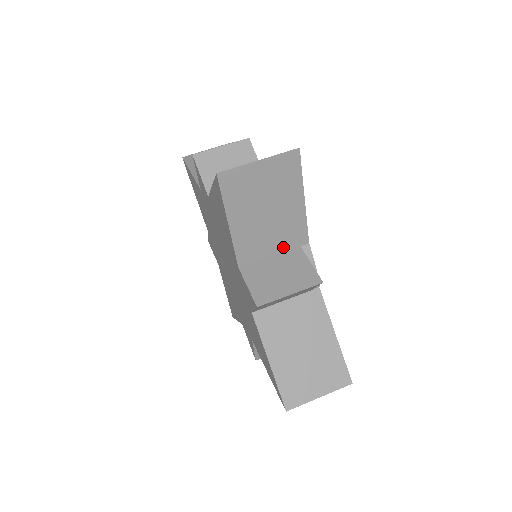
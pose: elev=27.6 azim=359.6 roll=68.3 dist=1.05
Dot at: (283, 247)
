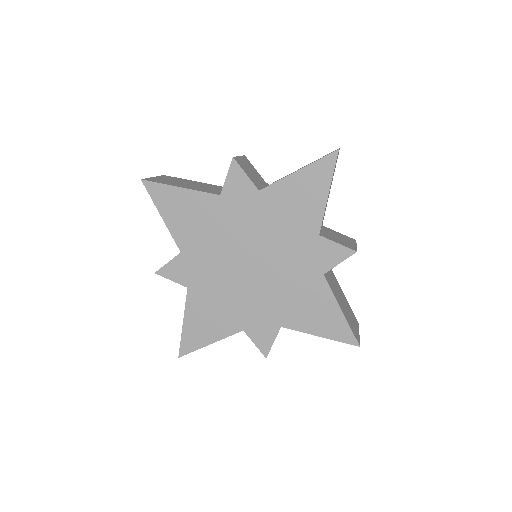
Dot at: (322, 223)
